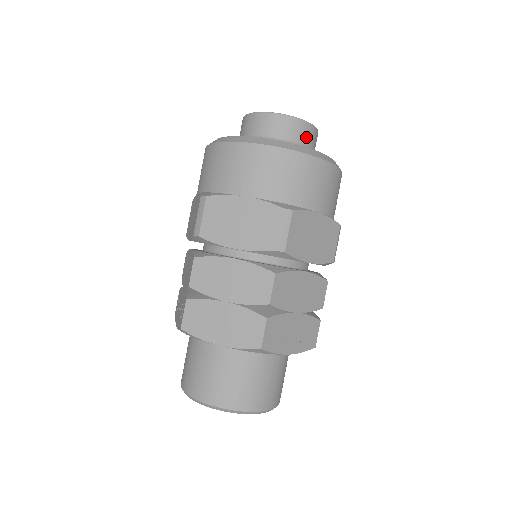
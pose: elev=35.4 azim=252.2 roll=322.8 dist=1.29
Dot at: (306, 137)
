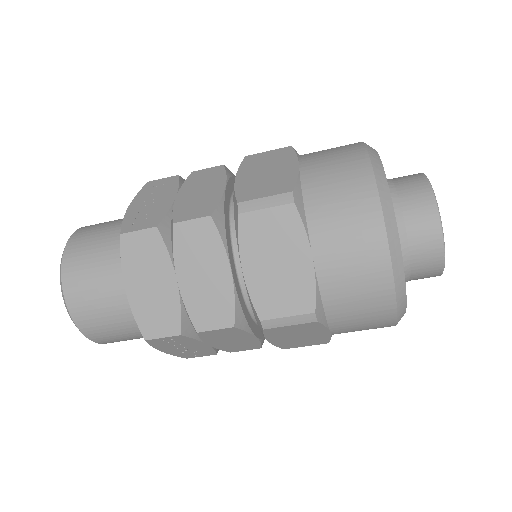
Dot at: (423, 275)
